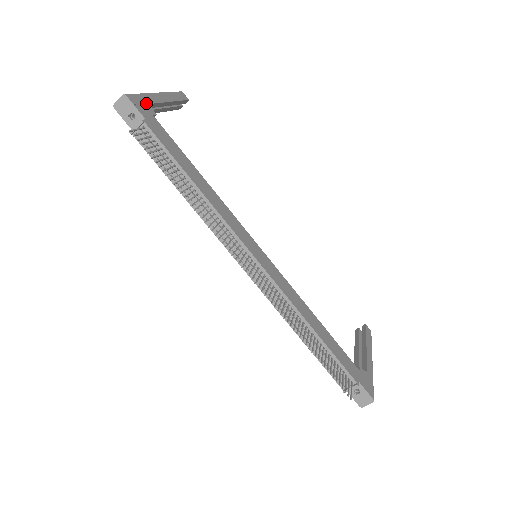
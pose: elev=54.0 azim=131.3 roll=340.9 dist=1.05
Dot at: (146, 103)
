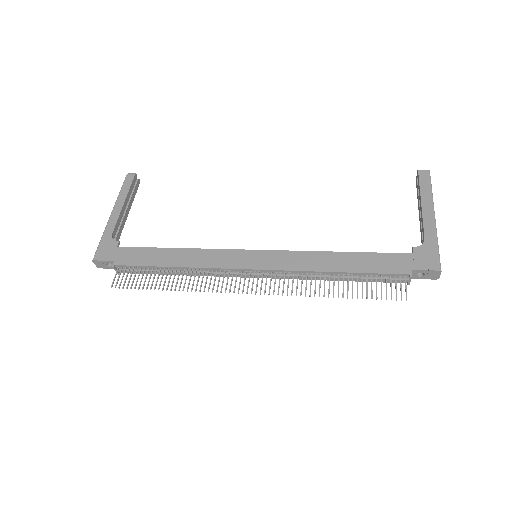
Dot at: (108, 242)
